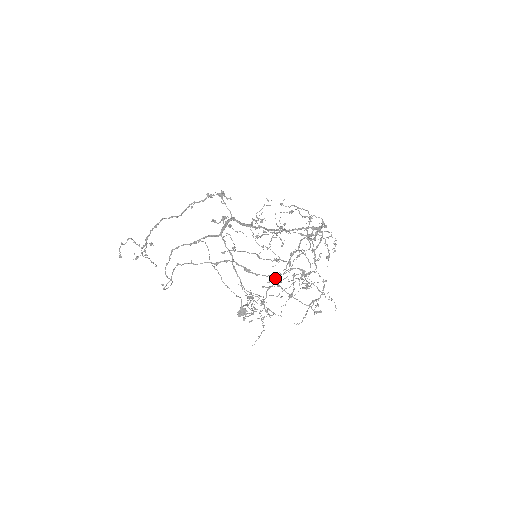
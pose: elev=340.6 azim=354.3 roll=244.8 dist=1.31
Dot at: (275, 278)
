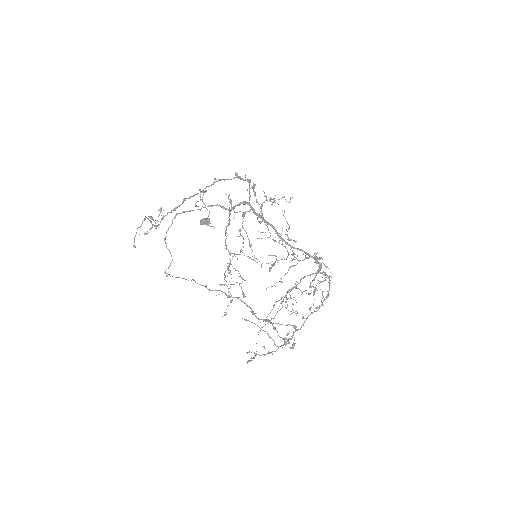
Dot at: occluded
